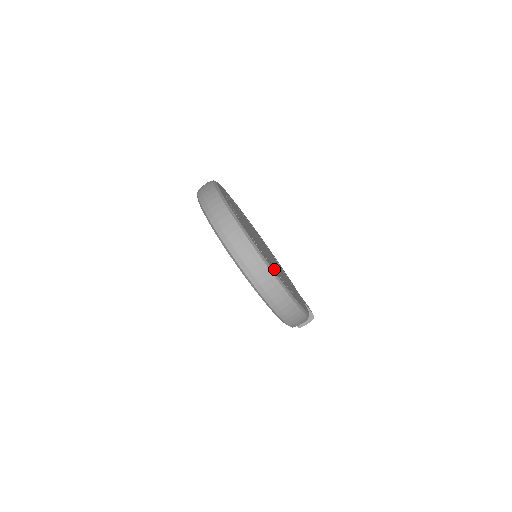
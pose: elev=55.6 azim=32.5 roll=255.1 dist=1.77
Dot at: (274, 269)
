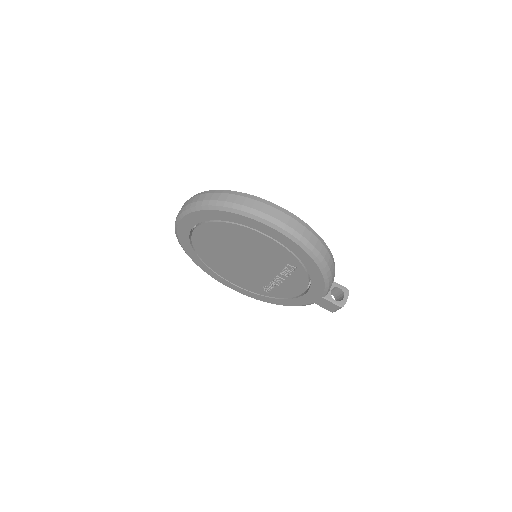
Dot at: occluded
